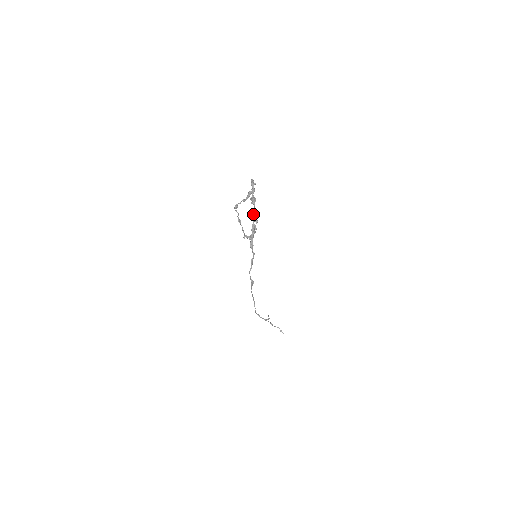
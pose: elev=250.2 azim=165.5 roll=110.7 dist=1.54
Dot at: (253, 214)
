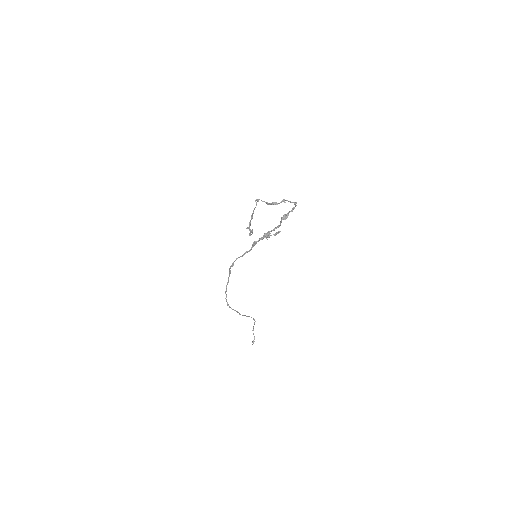
Dot at: (277, 226)
